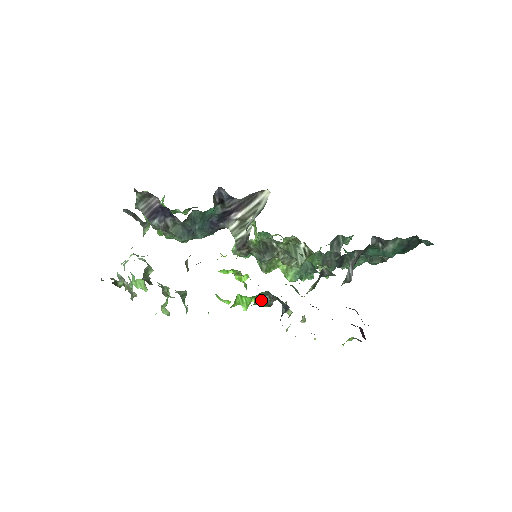
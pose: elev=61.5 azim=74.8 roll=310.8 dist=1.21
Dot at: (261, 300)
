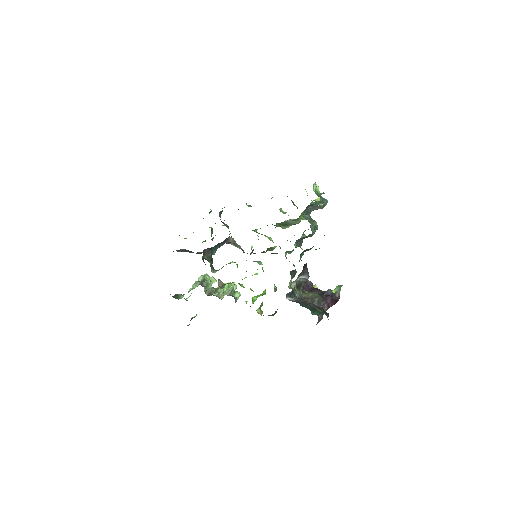
Dot at: occluded
